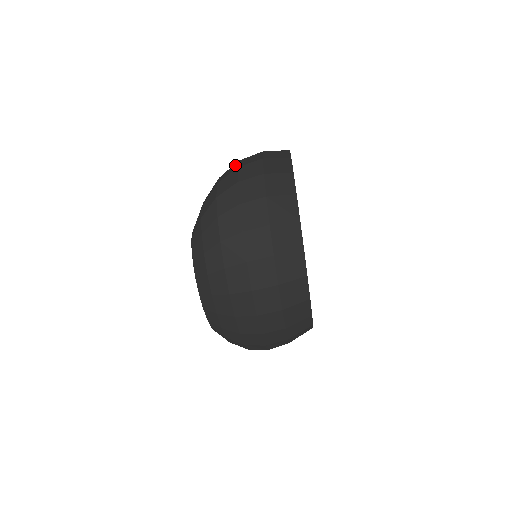
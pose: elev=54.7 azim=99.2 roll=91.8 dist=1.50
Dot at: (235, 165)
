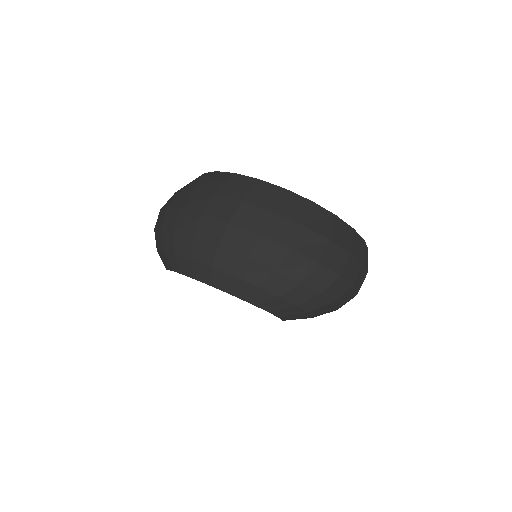
Dot at: occluded
